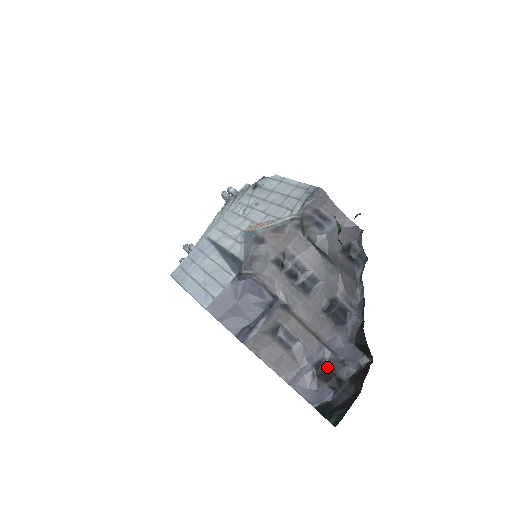
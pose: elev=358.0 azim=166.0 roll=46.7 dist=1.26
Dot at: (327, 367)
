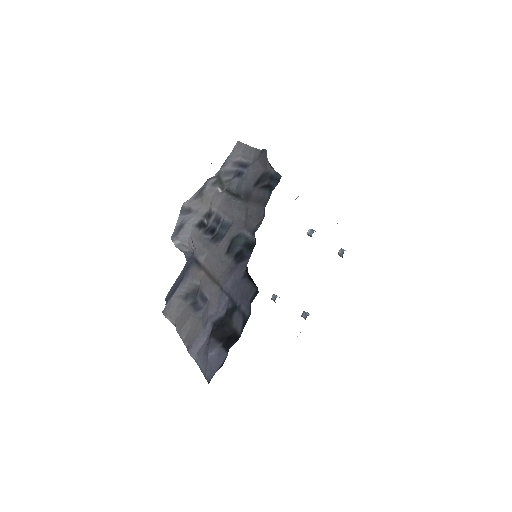
Dot at: (225, 321)
